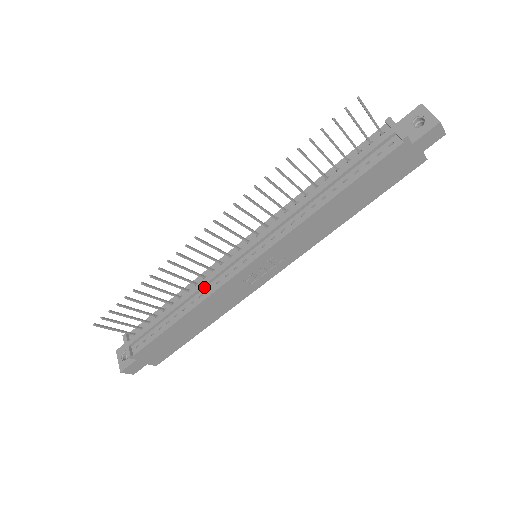
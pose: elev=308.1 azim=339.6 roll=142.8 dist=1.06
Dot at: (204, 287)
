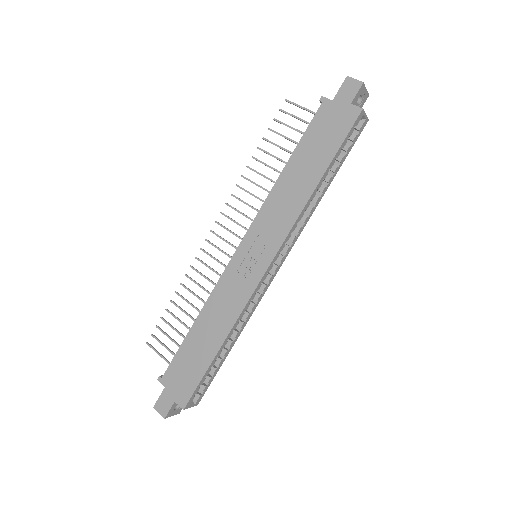
Dot at: occluded
